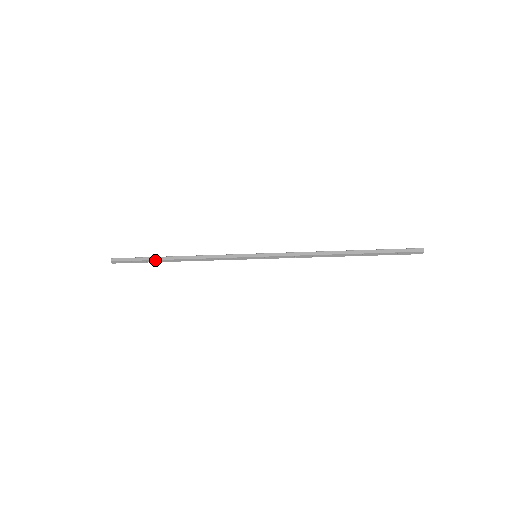
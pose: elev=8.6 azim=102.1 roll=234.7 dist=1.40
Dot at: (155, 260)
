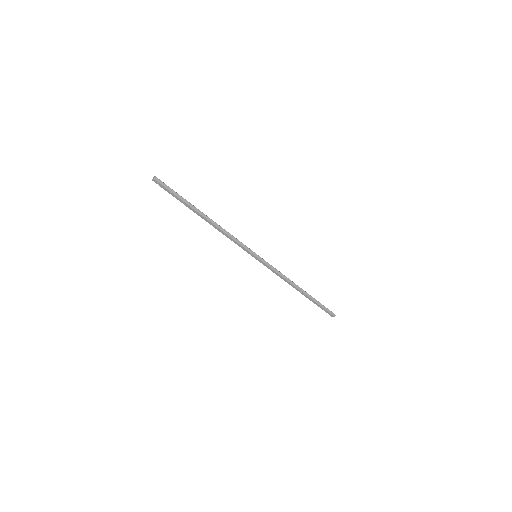
Dot at: (190, 206)
